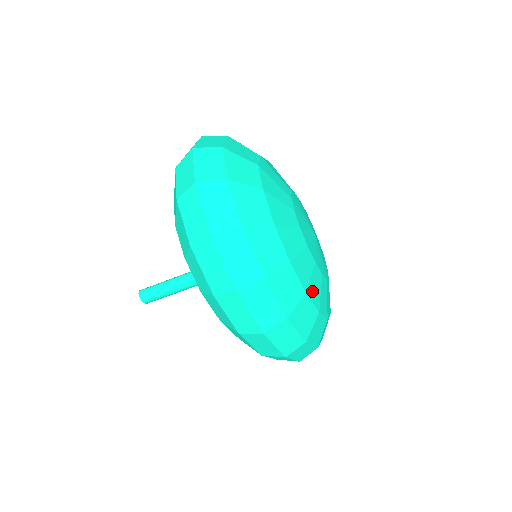
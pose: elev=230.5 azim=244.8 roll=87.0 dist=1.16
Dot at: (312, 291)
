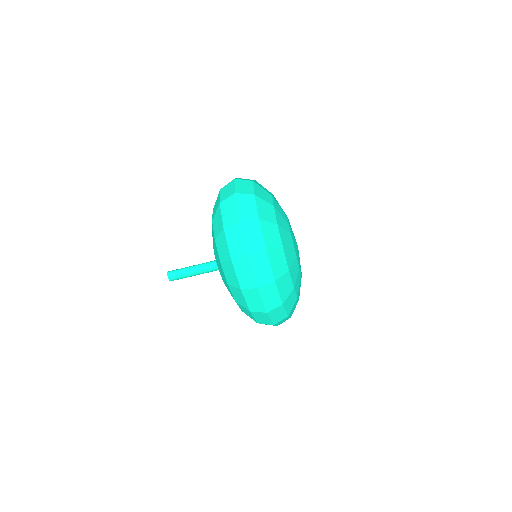
Dot at: (296, 286)
